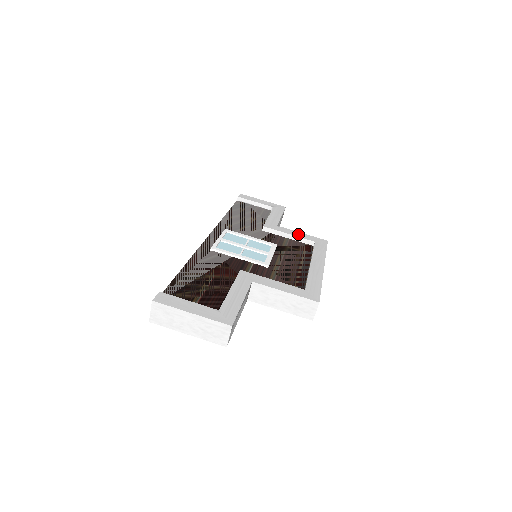
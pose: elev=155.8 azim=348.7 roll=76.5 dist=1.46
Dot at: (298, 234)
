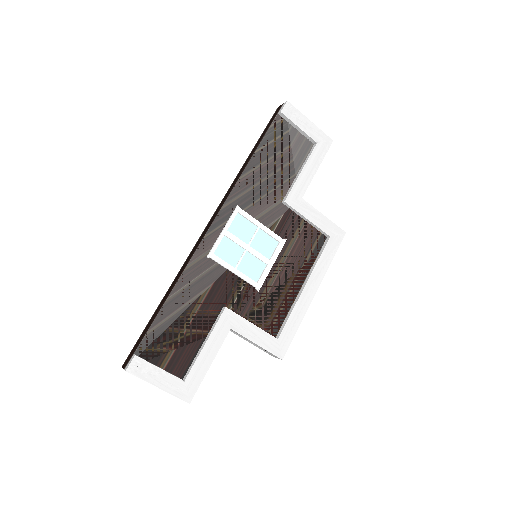
Dot at: (318, 219)
